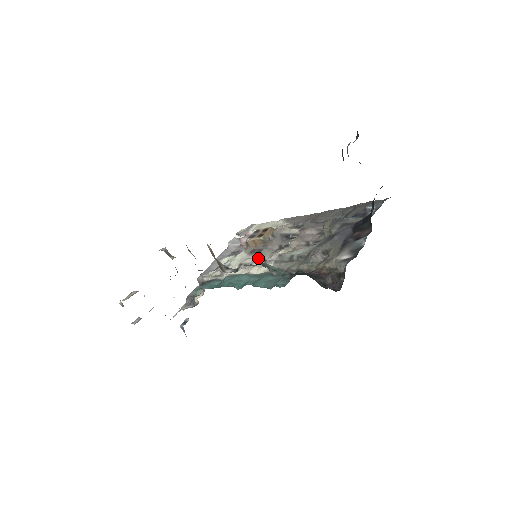
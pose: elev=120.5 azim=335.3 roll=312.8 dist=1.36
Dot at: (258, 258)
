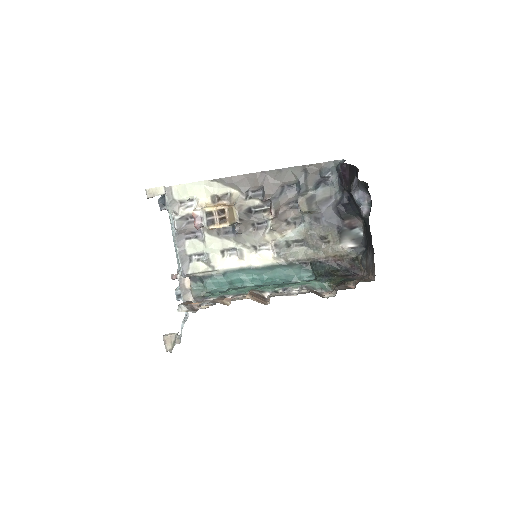
Dot at: (243, 245)
